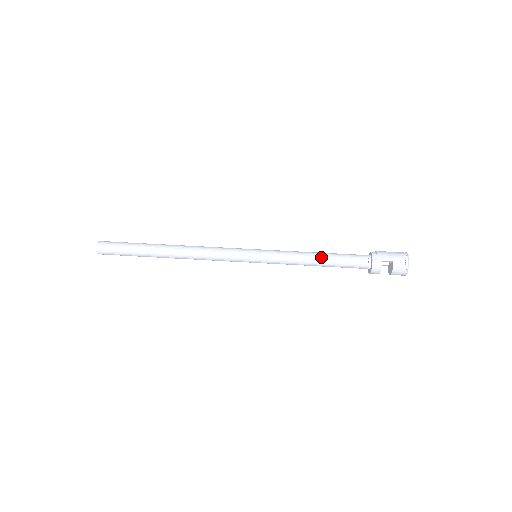
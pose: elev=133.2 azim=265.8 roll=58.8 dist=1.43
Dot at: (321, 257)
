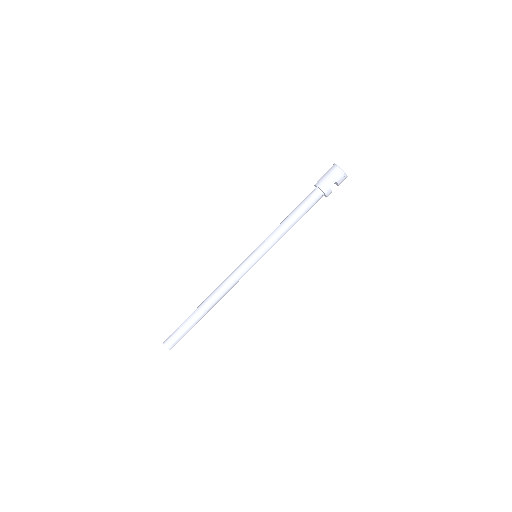
Dot at: (294, 220)
